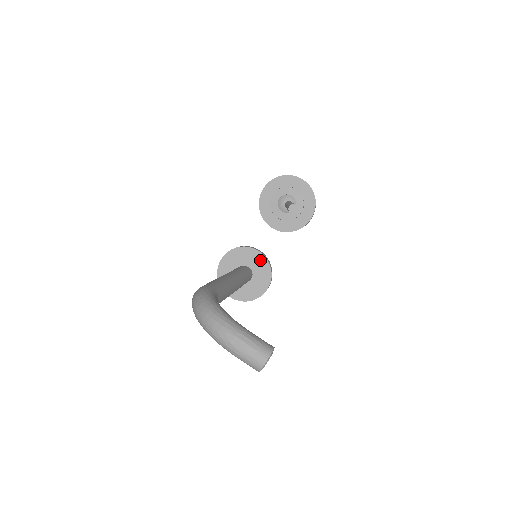
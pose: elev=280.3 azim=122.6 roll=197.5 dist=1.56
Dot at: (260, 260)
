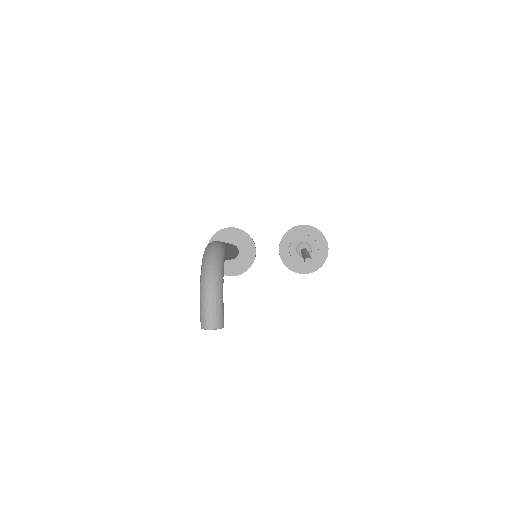
Dot at: (250, 257)
